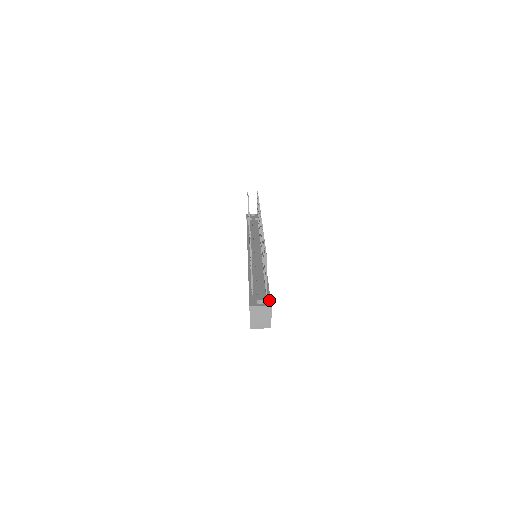
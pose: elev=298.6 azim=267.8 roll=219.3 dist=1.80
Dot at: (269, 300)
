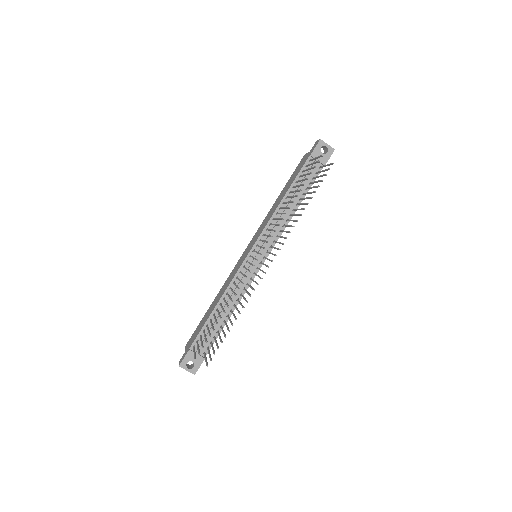
Dot at: (198, 367)
